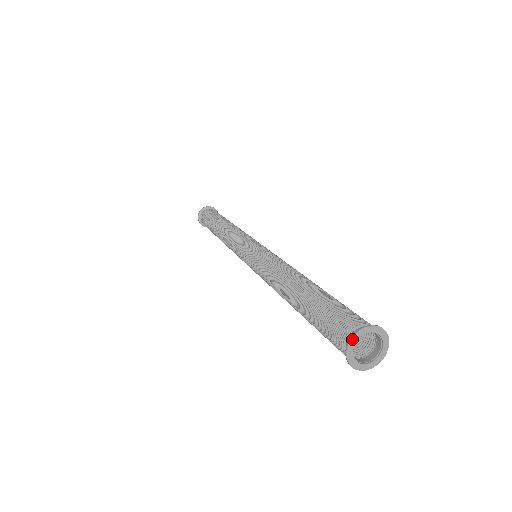
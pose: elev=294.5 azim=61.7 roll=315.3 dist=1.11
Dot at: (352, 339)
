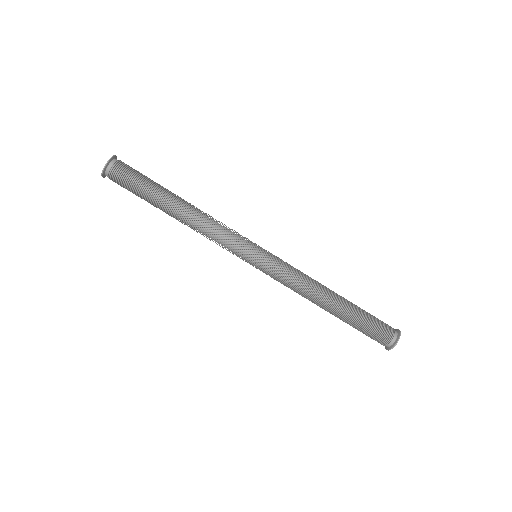
Dot at: occluded
